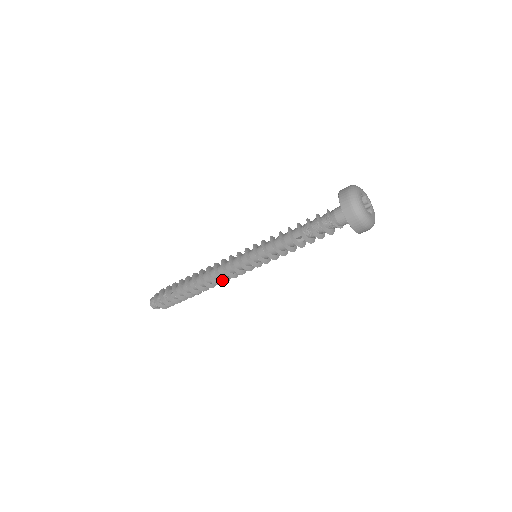
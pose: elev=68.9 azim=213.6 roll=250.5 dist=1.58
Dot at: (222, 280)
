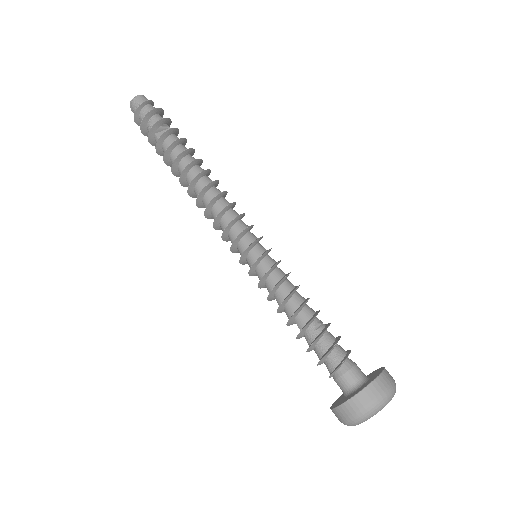
Dot at: (206, 217)
